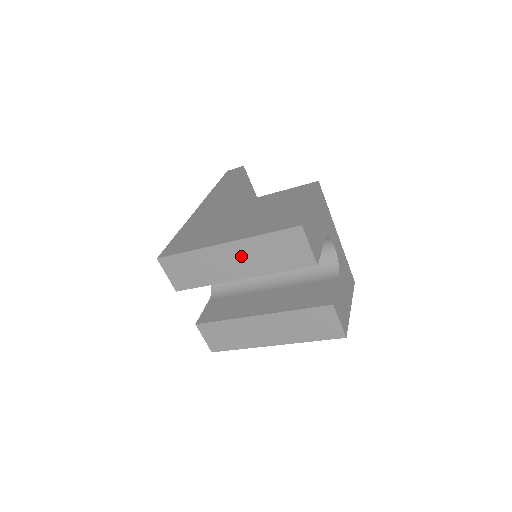
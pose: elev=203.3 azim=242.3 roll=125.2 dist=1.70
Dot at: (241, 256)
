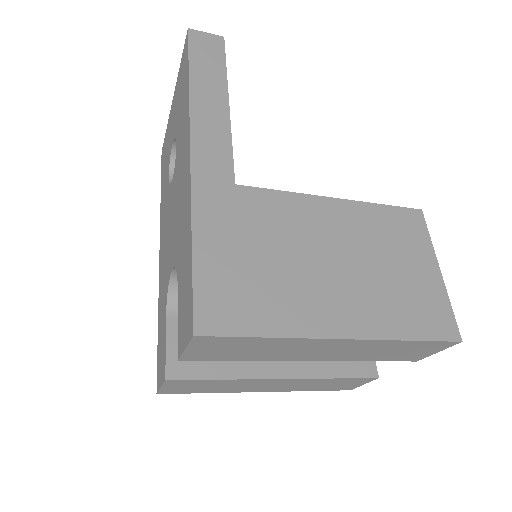
Dot at: (345, 349)
